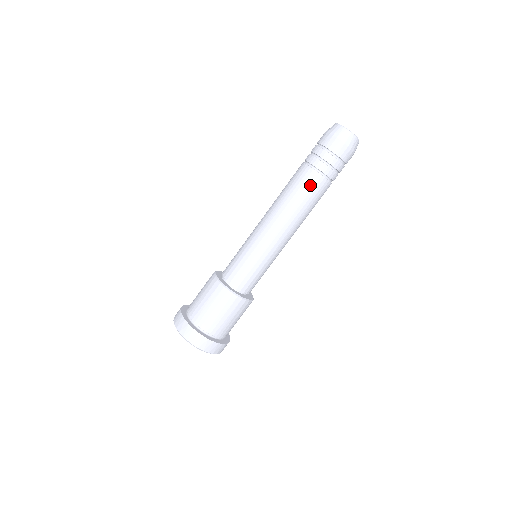
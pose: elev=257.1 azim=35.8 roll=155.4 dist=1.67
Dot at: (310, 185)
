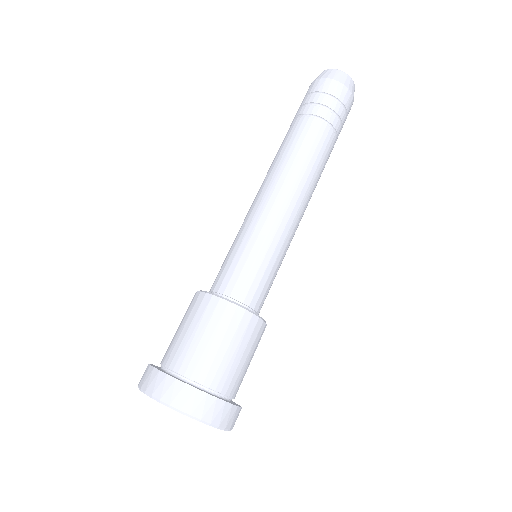
Dot at: (297, 132)
